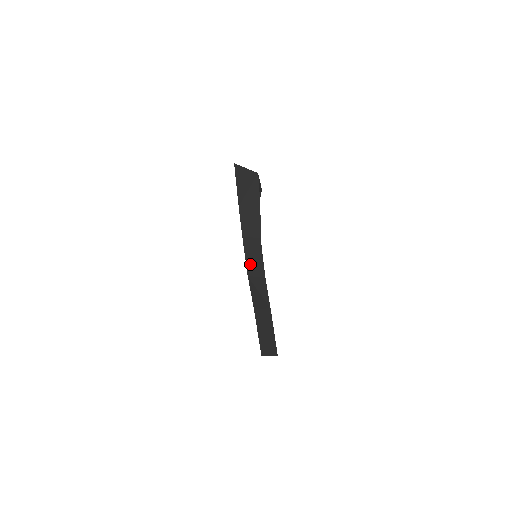
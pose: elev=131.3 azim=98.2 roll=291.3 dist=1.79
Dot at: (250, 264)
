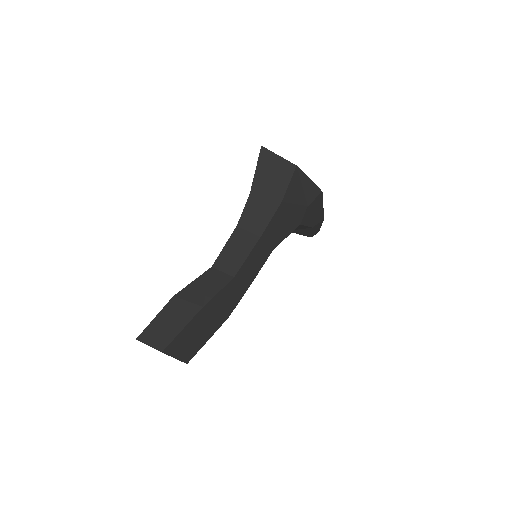
Dot at: (225, 256)
